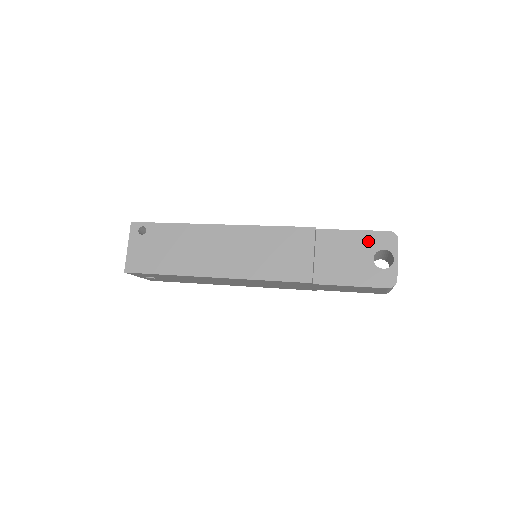
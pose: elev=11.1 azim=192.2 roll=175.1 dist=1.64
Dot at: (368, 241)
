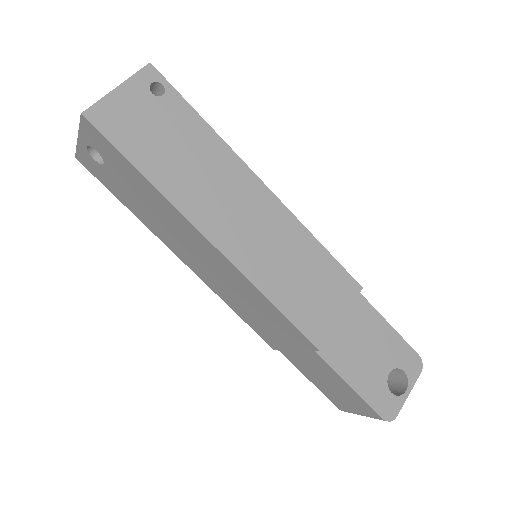
Dot at: (396, 349)
